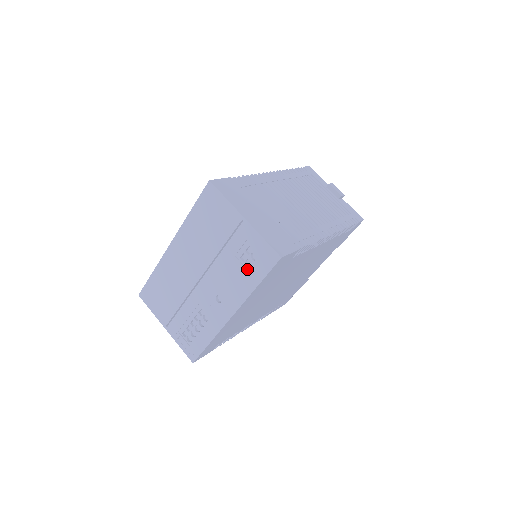
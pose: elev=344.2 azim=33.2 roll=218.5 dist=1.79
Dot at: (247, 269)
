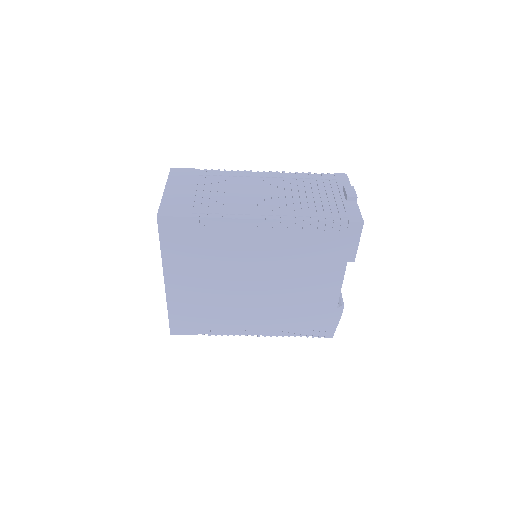
Dot at: occluded
